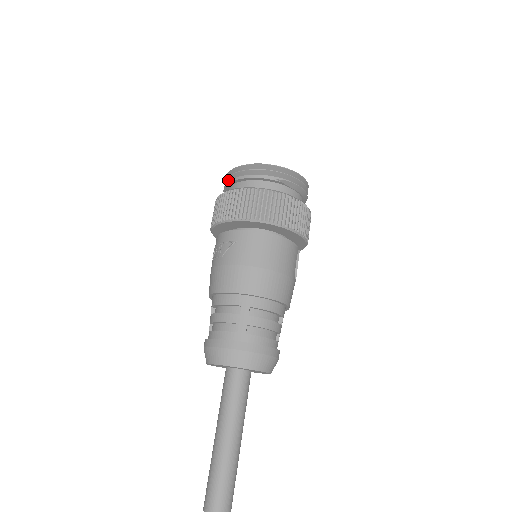
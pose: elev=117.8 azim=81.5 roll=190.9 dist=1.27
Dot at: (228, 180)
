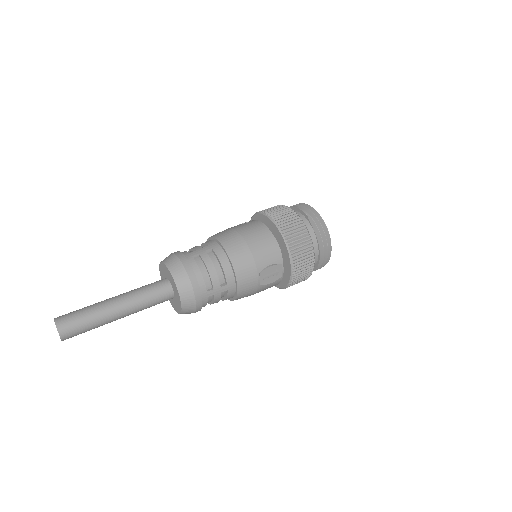
Dot at: occluded
